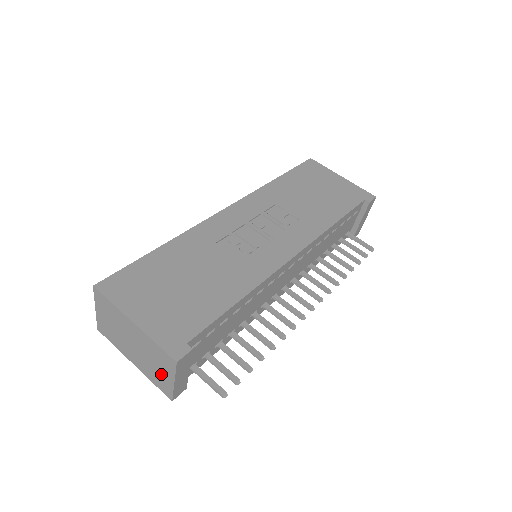
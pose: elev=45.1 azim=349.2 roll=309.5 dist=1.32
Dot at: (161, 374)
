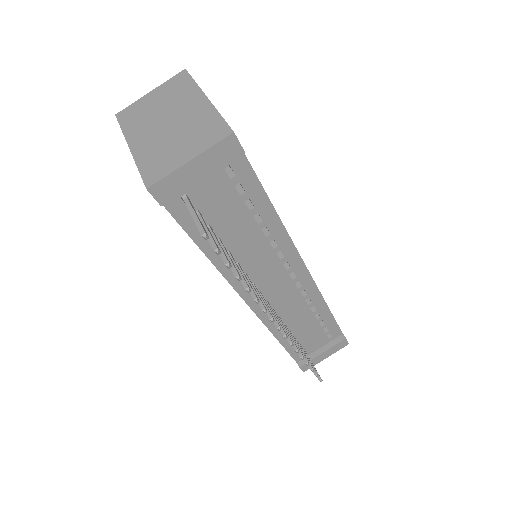
Dot at: (176, 152)
